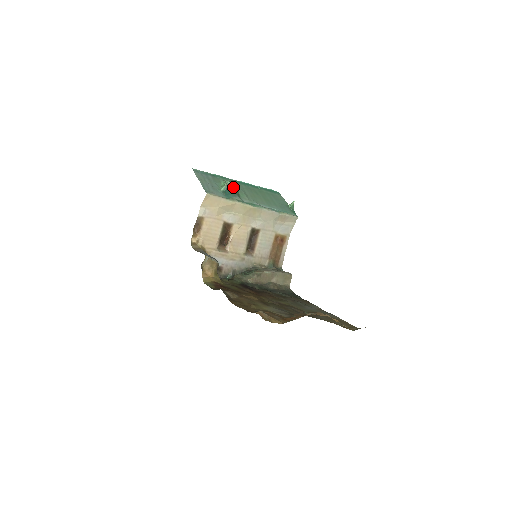
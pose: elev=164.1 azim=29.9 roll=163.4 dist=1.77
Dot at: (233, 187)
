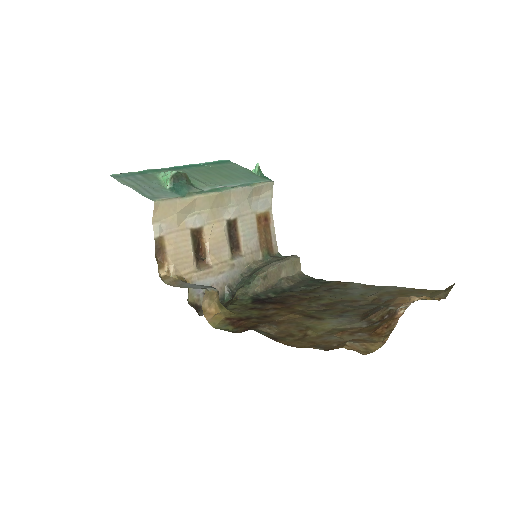
Dot at: (180, 177)
